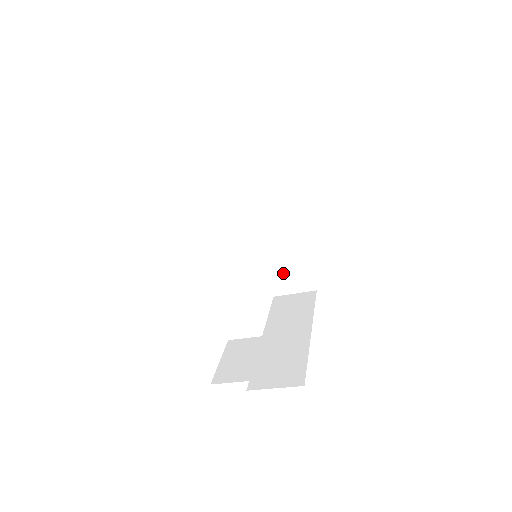
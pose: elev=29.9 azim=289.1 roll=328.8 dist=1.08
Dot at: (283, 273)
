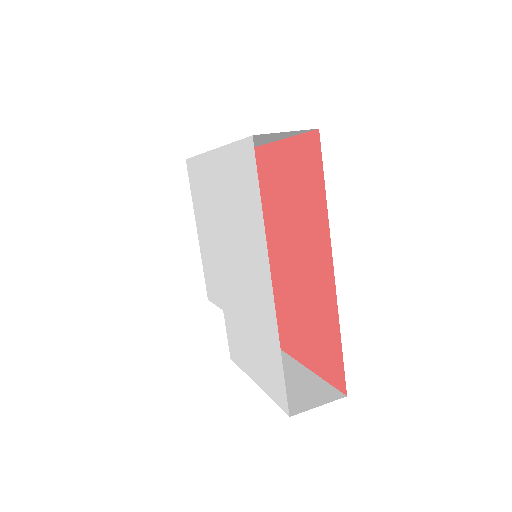
Dot at: occluded
